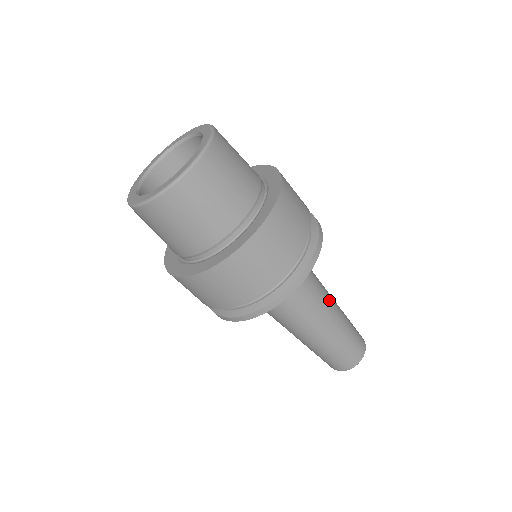
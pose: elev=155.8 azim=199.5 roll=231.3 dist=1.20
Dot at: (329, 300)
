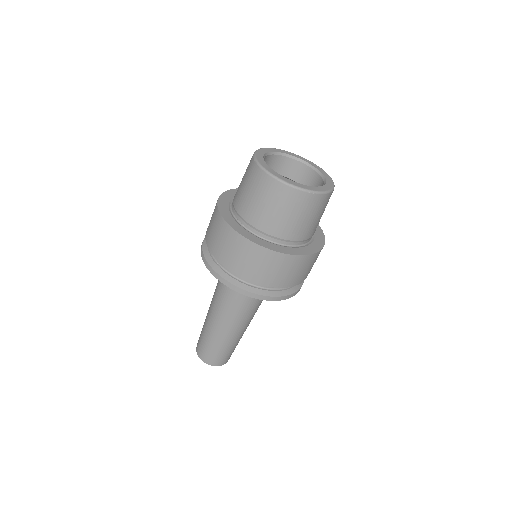
Dot at: (250, 321)
